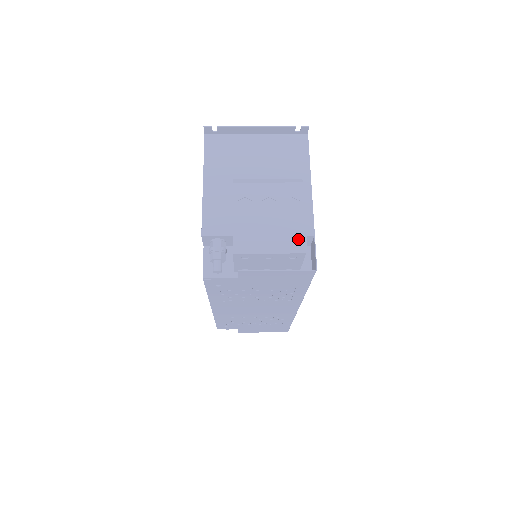
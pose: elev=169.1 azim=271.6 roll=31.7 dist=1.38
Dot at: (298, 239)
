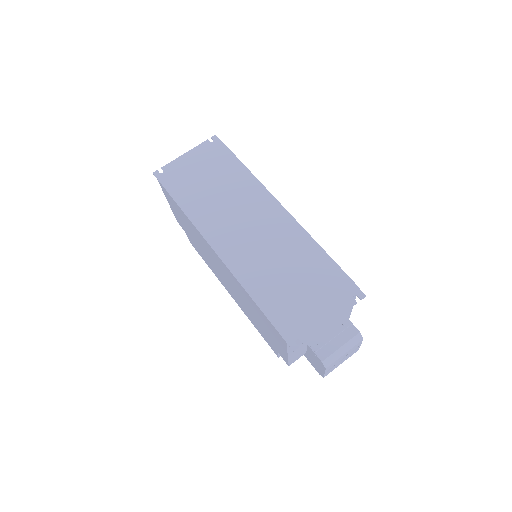
Dot at: occluded
